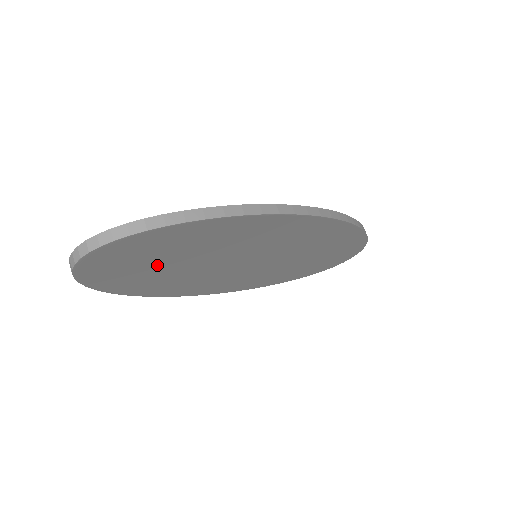
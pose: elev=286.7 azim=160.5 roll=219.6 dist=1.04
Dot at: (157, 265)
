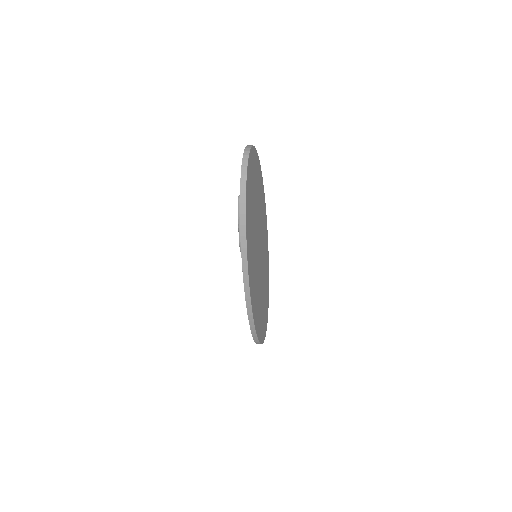
Dot at: (253, 196)
